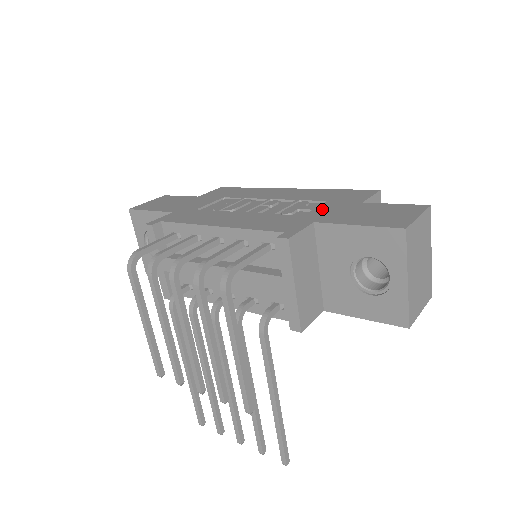
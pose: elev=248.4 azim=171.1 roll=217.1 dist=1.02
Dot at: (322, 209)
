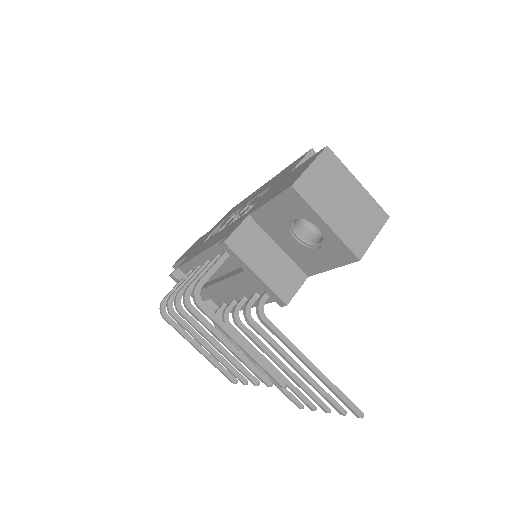
Dot at: (263, 196)
